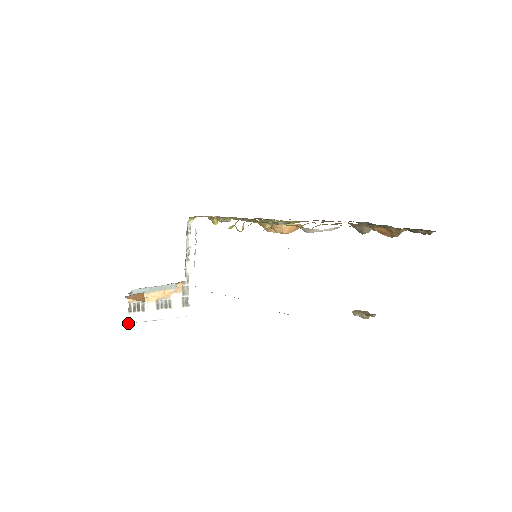
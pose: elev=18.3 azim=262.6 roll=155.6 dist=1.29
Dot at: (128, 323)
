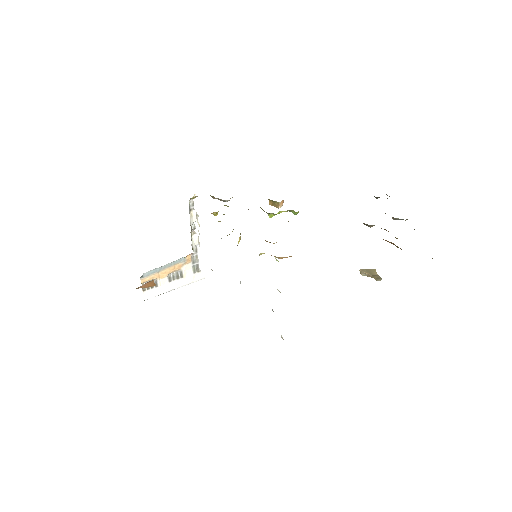
Dot at: (144, 300)
